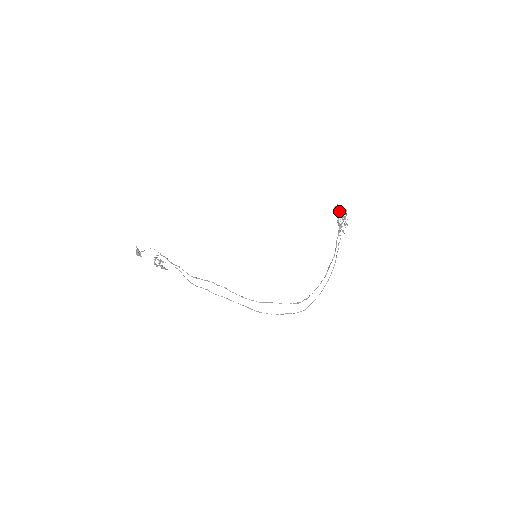
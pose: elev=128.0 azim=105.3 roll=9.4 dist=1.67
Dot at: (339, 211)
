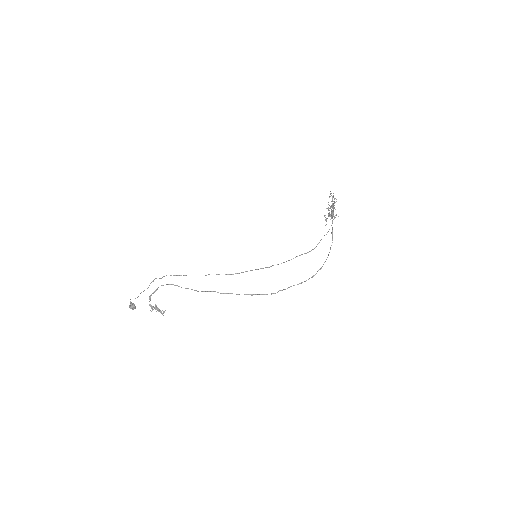
Dot at: occluded
